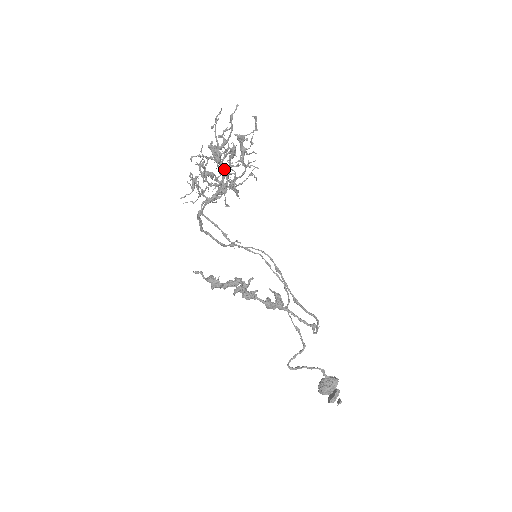
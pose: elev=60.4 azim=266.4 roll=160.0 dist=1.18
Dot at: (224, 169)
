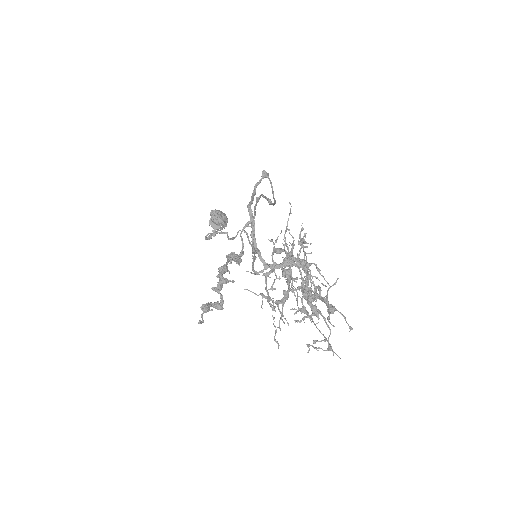
Dot at: (306, 271)
